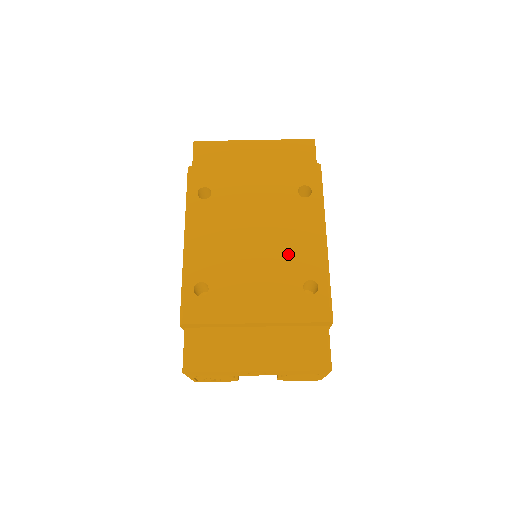
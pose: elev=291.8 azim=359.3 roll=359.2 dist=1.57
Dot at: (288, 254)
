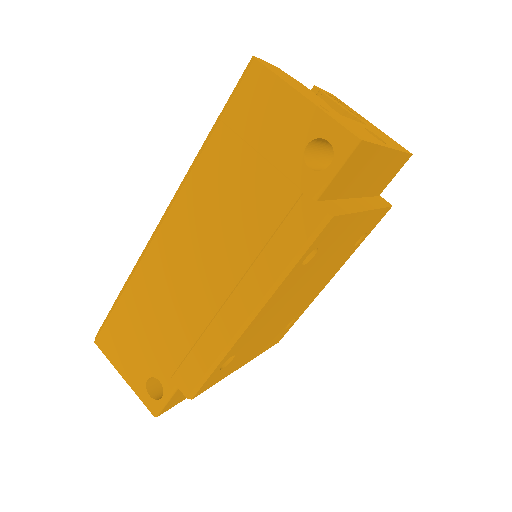
Dot at: (303, 303)
